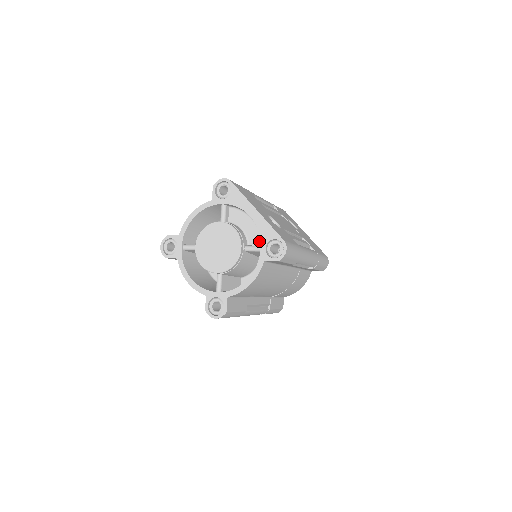
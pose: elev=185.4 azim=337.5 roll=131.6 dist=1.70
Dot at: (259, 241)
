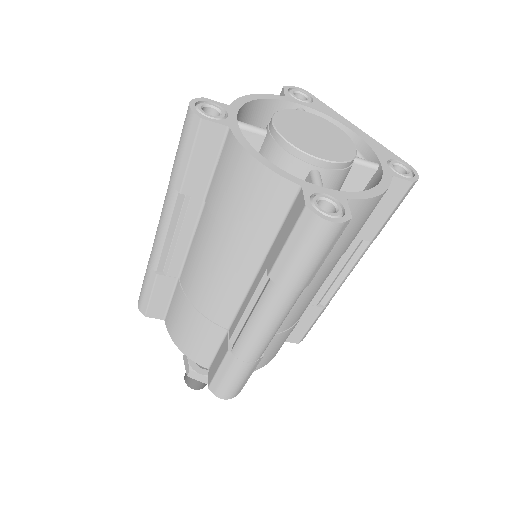
Dot at: occluded
